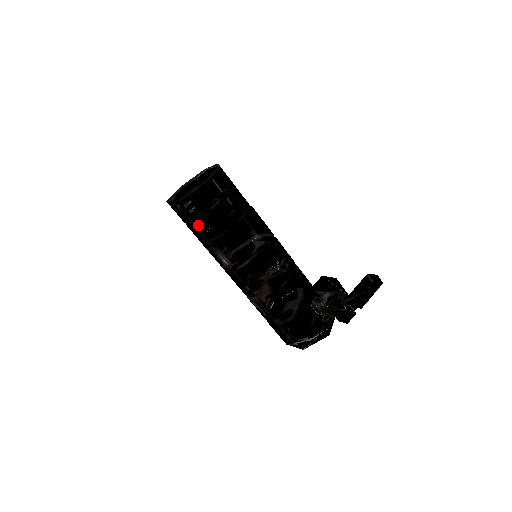
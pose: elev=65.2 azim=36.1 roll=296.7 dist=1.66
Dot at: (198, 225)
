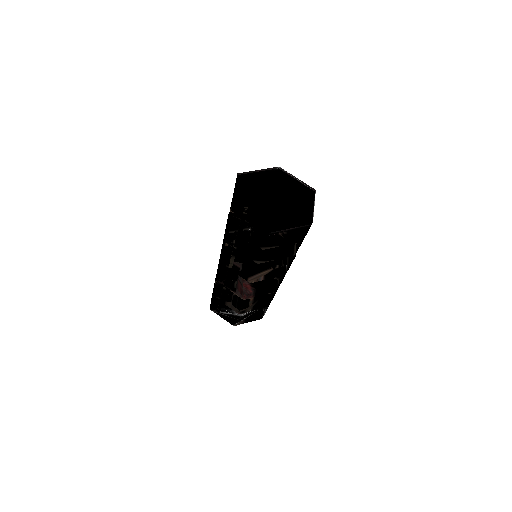
Dot at: occluded
